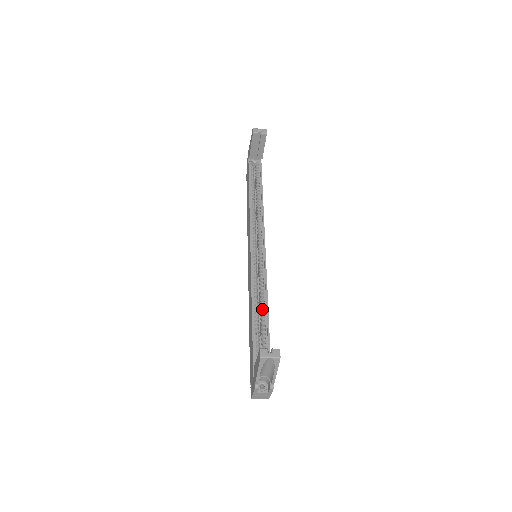
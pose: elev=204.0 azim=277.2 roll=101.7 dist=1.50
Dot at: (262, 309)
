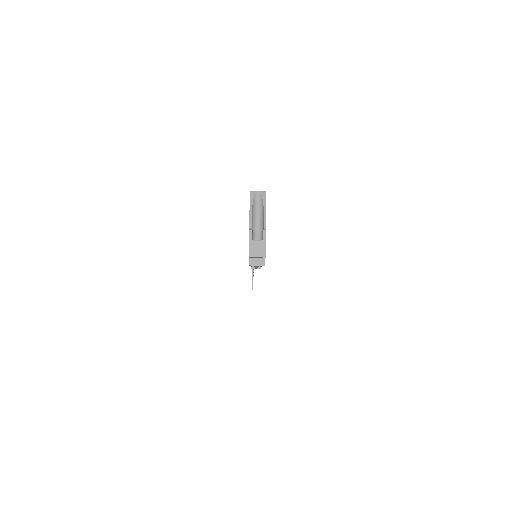
Dot at: occluded
